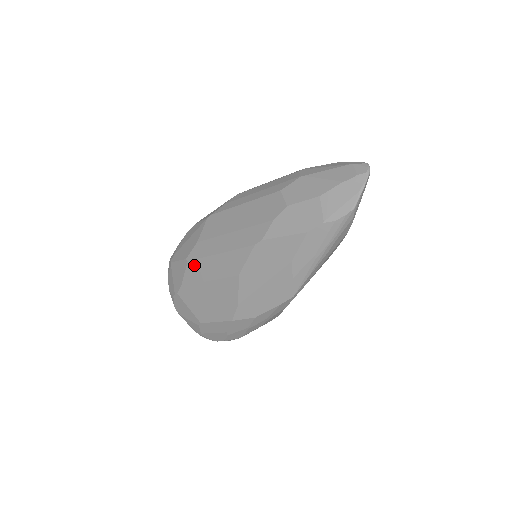
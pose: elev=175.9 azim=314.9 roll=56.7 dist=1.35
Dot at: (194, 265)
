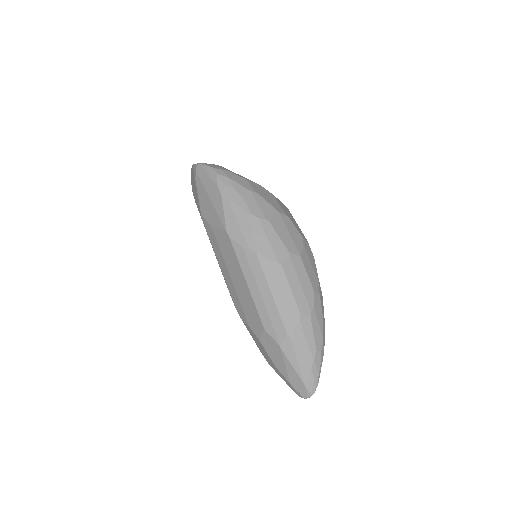
Dot at: occluded
